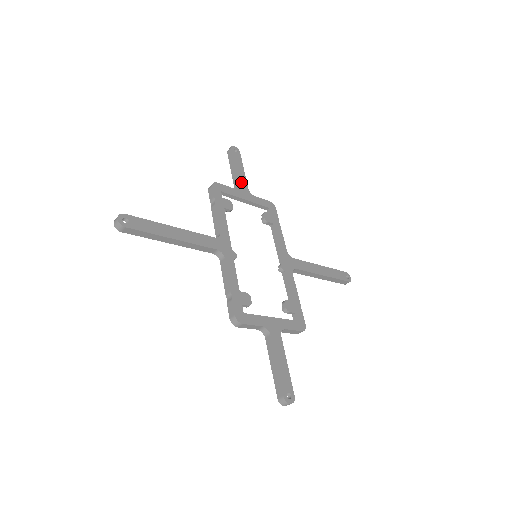
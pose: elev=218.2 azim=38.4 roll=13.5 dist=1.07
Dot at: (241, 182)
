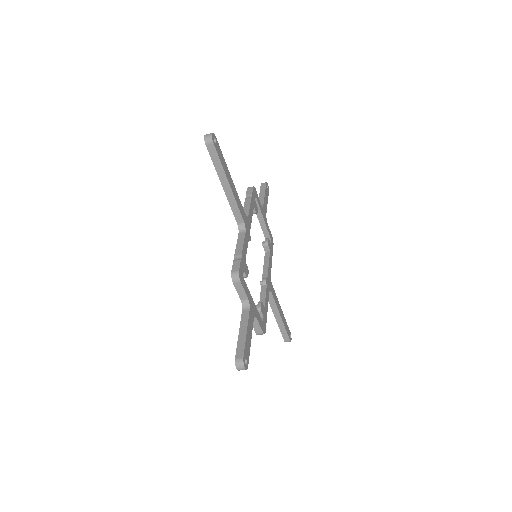
Dot at: (265, 206)
